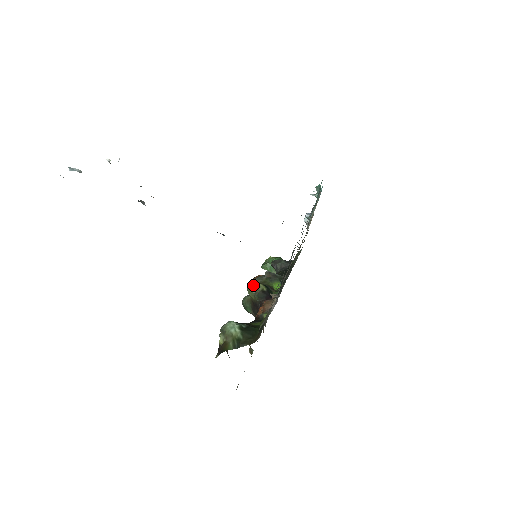
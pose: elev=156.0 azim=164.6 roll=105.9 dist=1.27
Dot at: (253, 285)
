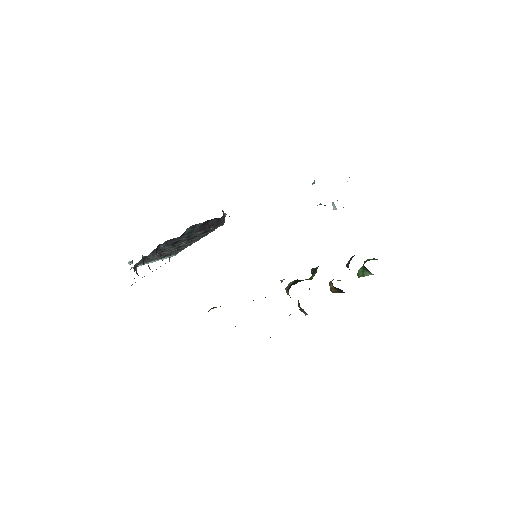
Dot at: occluded
